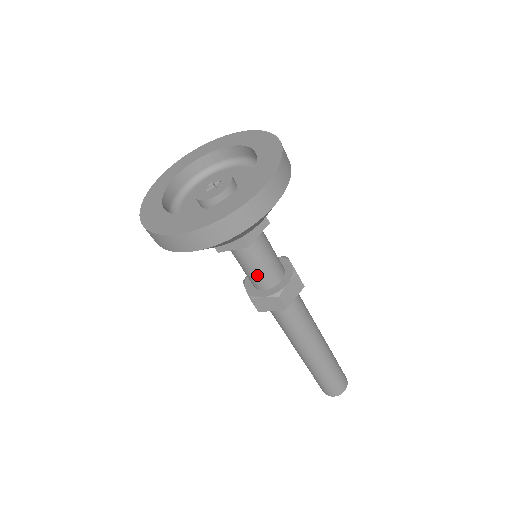
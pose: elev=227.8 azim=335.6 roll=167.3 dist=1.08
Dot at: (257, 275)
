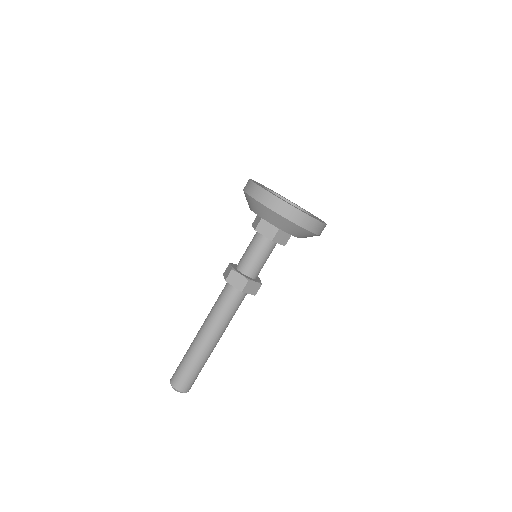
Dot at: (251, 261)
